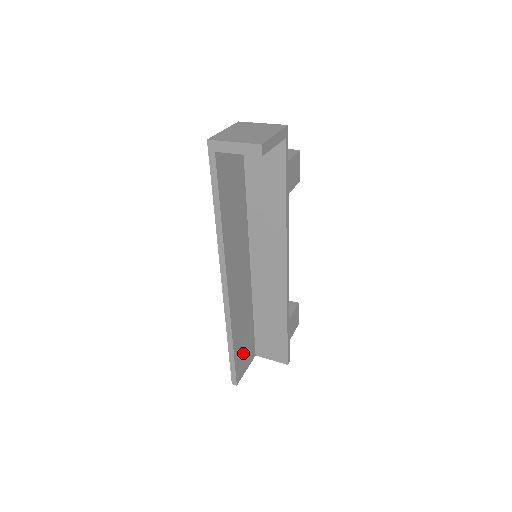
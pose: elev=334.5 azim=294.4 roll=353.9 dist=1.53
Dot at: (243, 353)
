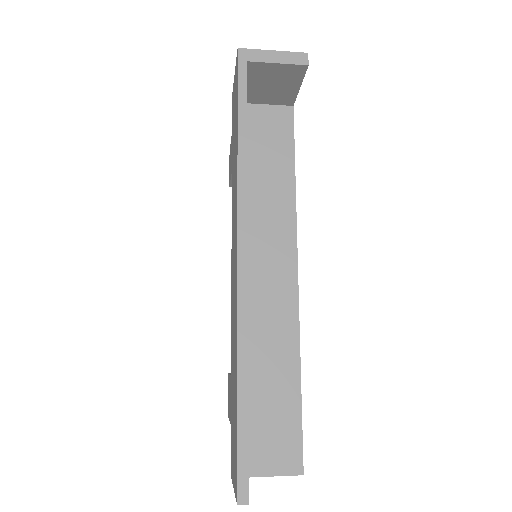
Dot at: occluded
